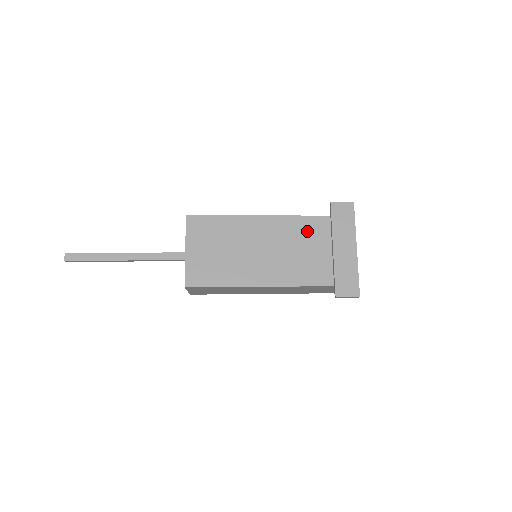
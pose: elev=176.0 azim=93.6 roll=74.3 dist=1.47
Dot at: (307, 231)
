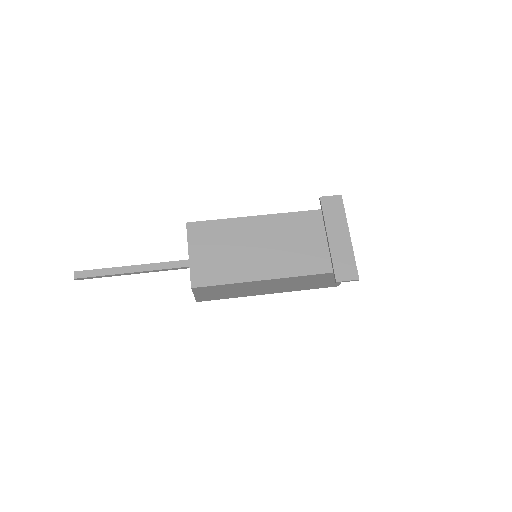
Dot at: (301, 225)
